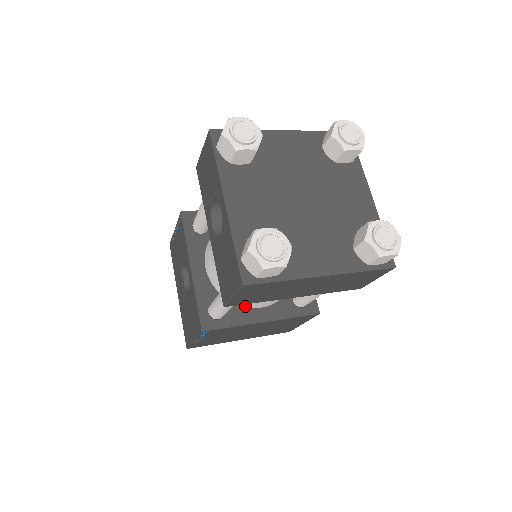
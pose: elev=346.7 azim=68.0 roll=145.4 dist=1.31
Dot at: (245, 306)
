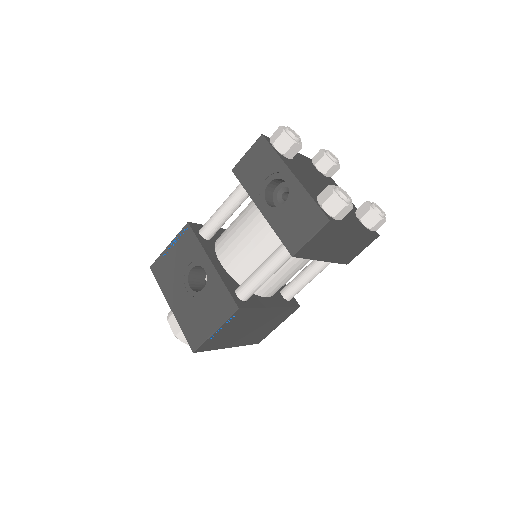
Dot at: (258, 294)
